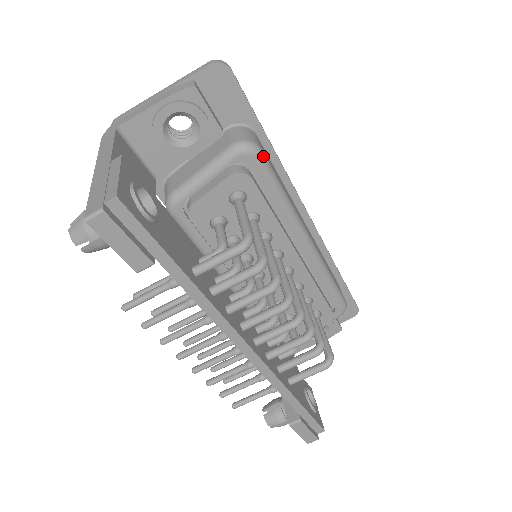
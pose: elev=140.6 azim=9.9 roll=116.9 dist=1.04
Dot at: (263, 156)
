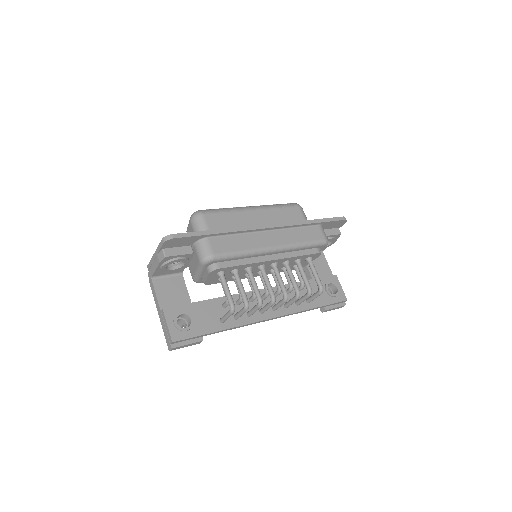
Dot at: (217, 257)
